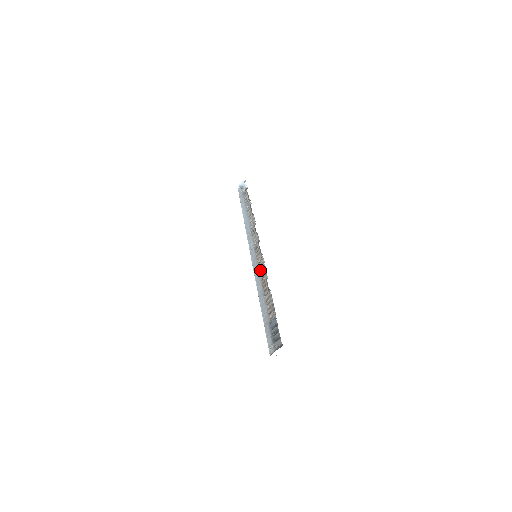
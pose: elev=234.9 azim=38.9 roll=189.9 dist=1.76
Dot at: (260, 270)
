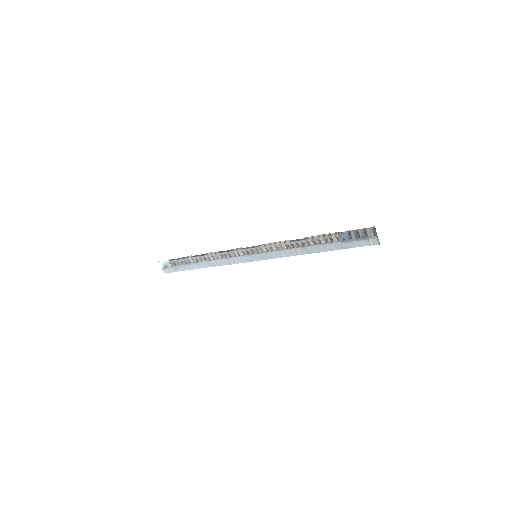
Dot at: (277, 249)
